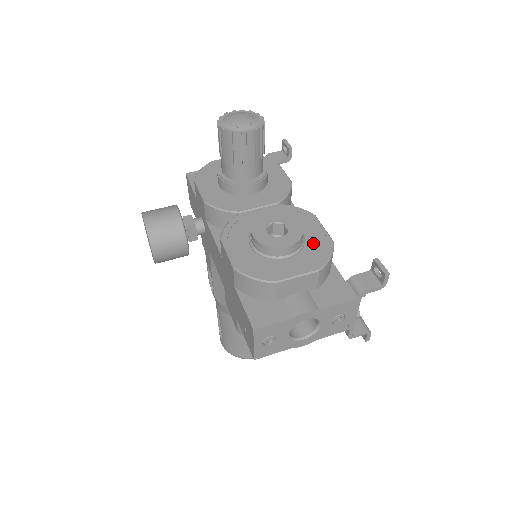
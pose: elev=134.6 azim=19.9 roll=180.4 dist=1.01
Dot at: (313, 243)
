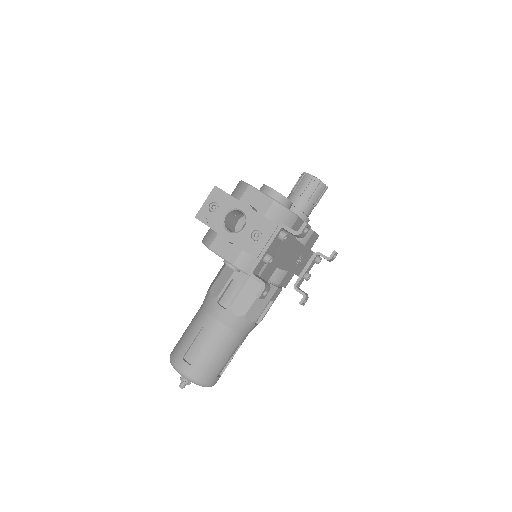
Dot at: occluded
